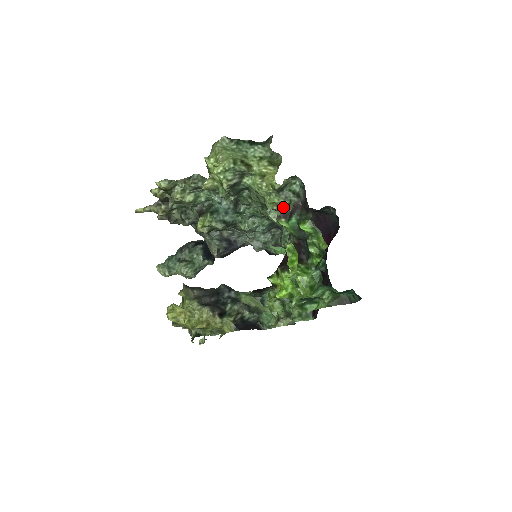
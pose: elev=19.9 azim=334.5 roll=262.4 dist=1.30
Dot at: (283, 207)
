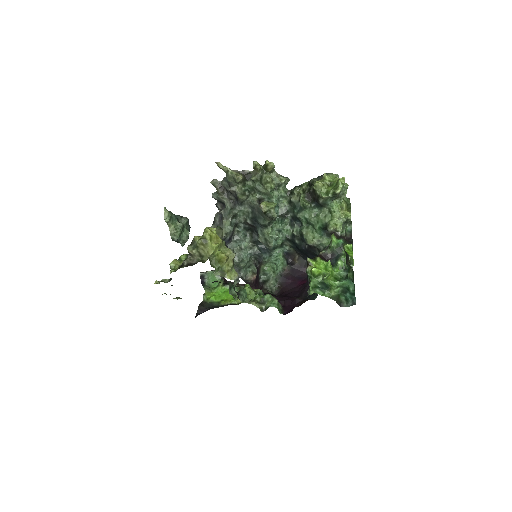
Dot at: (337, 231)
